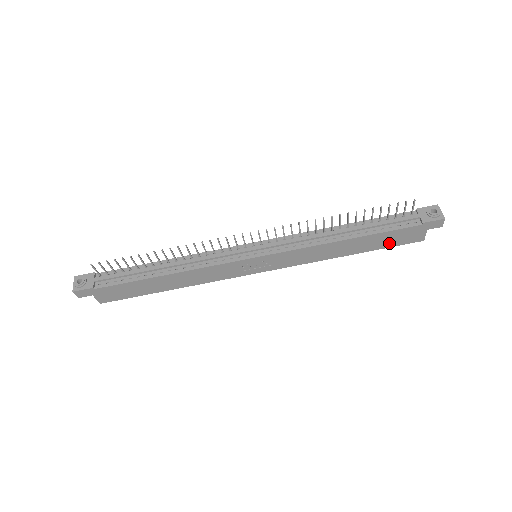
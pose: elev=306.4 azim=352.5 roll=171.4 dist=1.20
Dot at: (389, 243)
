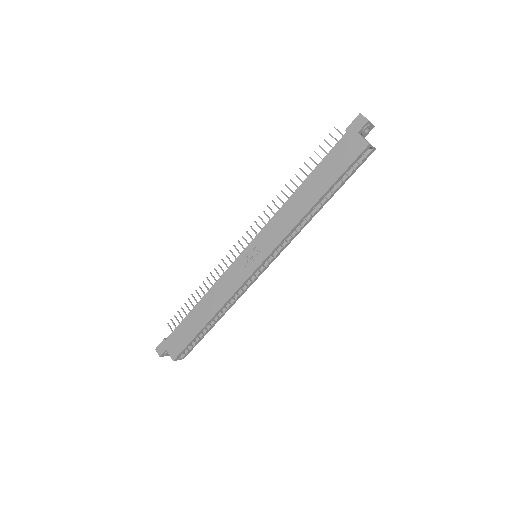
Dot at: (339, 168)
